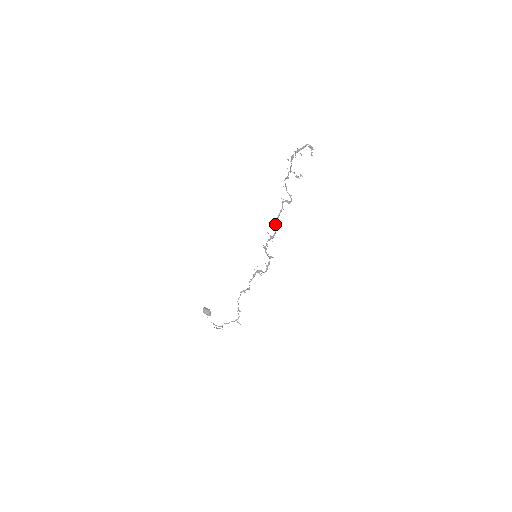
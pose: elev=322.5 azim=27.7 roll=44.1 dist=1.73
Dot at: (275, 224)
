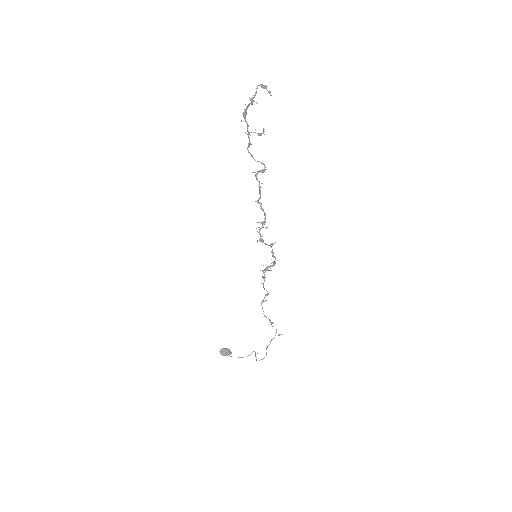
Dot at: (260, 206)
